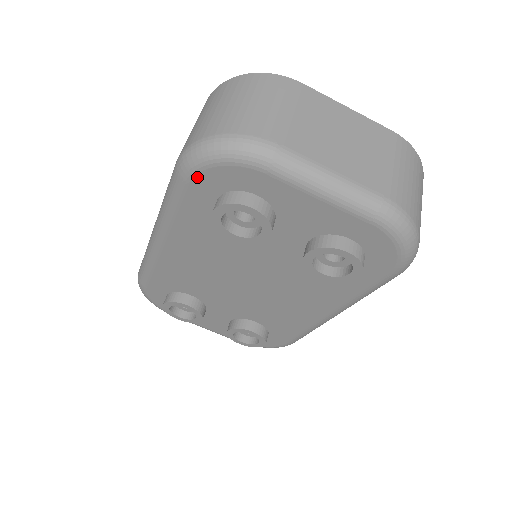
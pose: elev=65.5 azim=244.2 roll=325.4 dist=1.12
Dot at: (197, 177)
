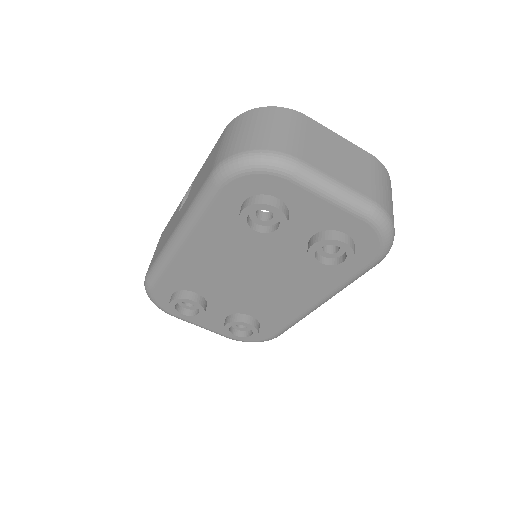
Dot at: (231, 183)
